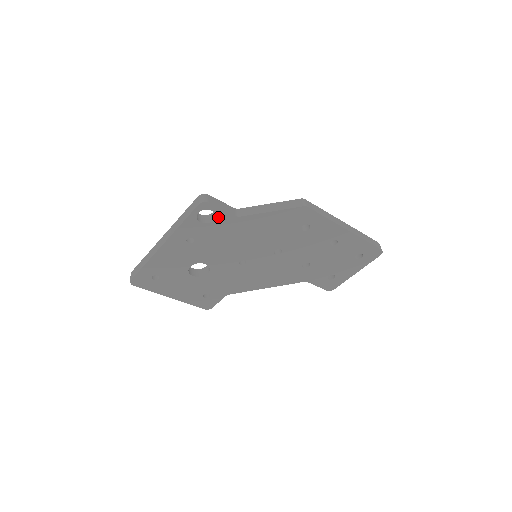
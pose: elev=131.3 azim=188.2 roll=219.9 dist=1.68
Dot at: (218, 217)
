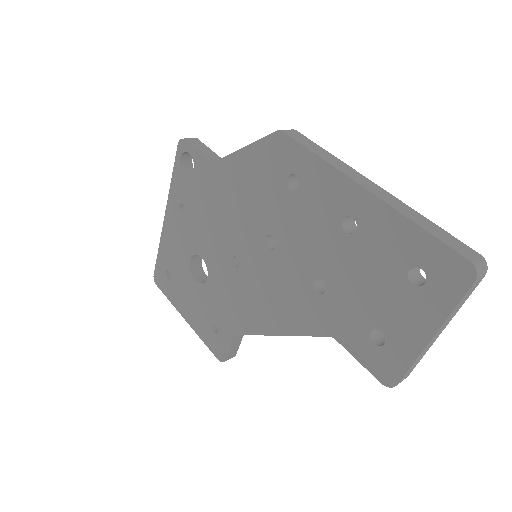
Dot at: (196, 165)
